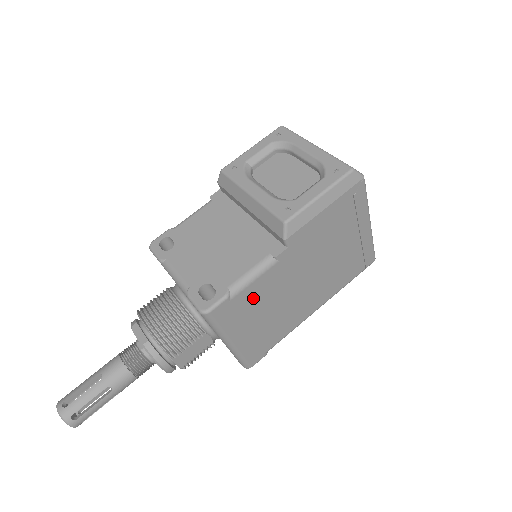
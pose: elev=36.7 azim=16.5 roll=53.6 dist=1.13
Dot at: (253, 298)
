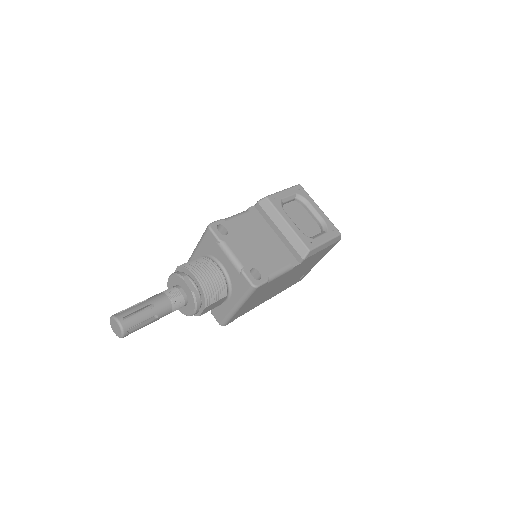
Dot at: (269, 285)
